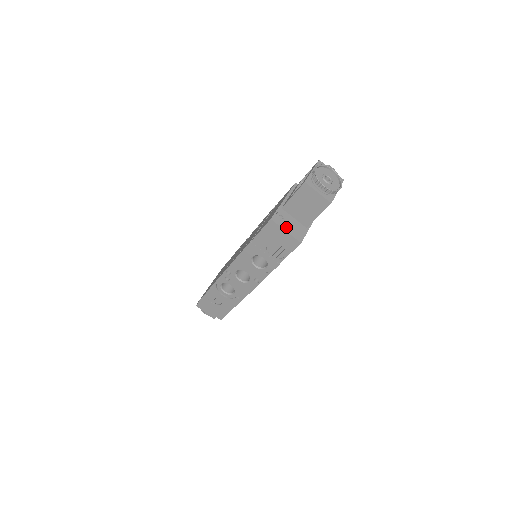
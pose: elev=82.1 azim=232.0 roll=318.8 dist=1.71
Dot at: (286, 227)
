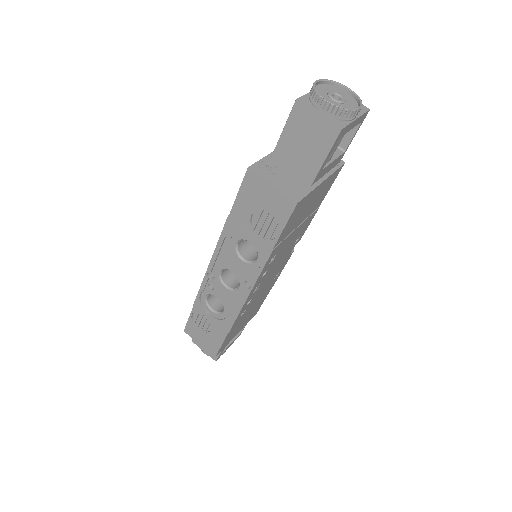
Dot at: (273, 180)
